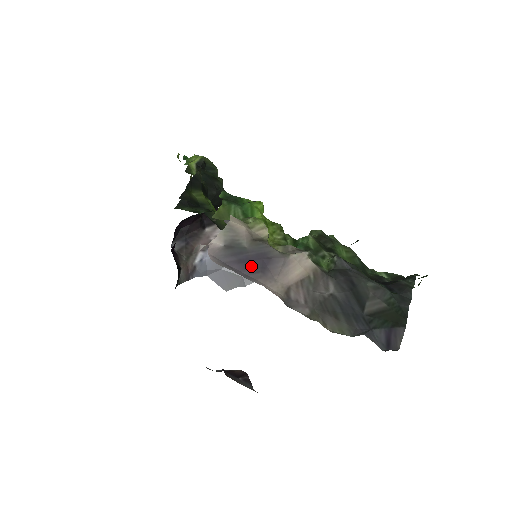
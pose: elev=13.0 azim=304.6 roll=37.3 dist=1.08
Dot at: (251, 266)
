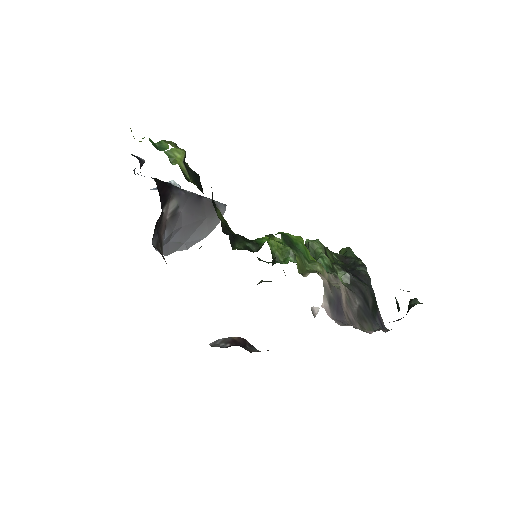
Dot at: (340, 312)
